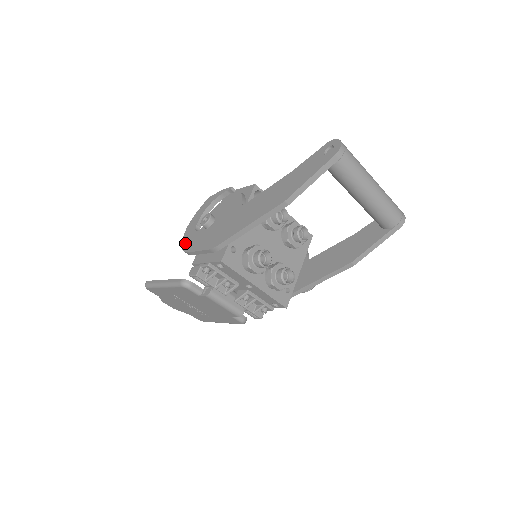
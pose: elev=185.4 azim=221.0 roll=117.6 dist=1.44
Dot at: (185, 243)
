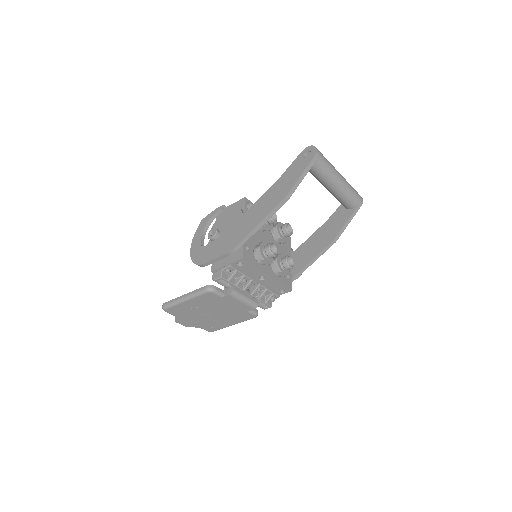
Dot at: (196, 259)
